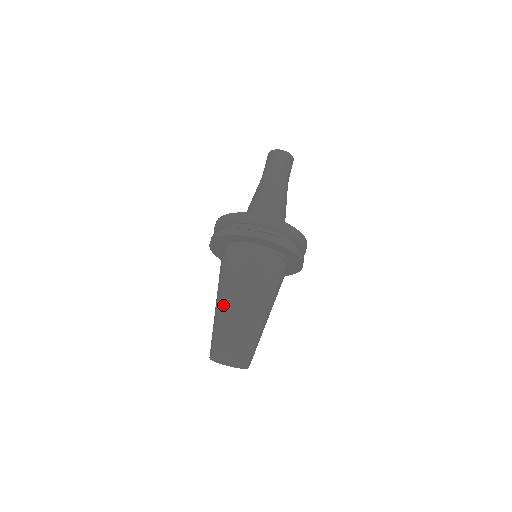
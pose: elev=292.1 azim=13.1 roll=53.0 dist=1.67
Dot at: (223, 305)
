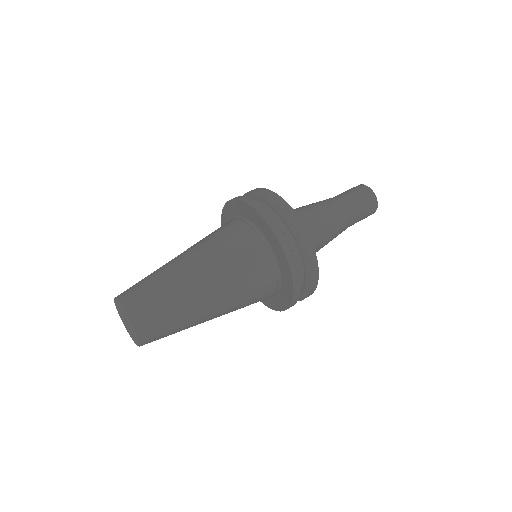
Dot at: (187, 273)
